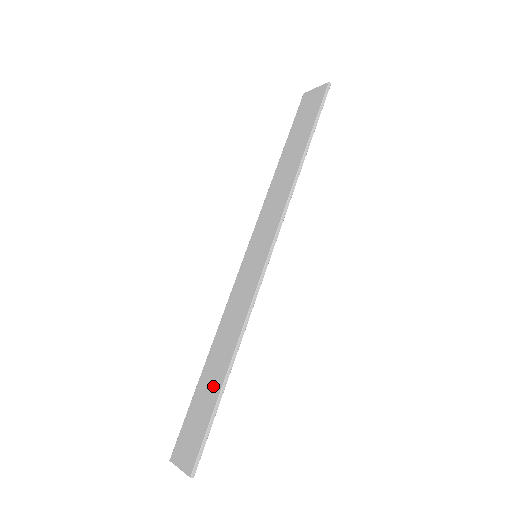
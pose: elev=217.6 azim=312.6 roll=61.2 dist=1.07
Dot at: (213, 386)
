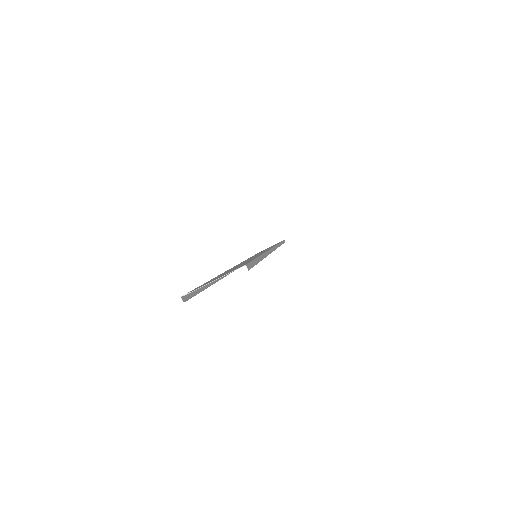
Dot at: (243, 263)
